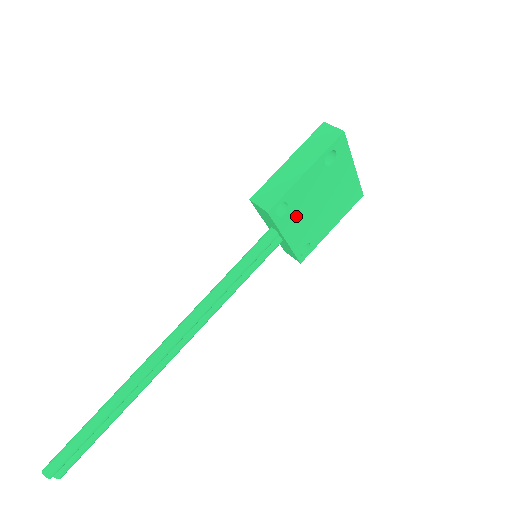
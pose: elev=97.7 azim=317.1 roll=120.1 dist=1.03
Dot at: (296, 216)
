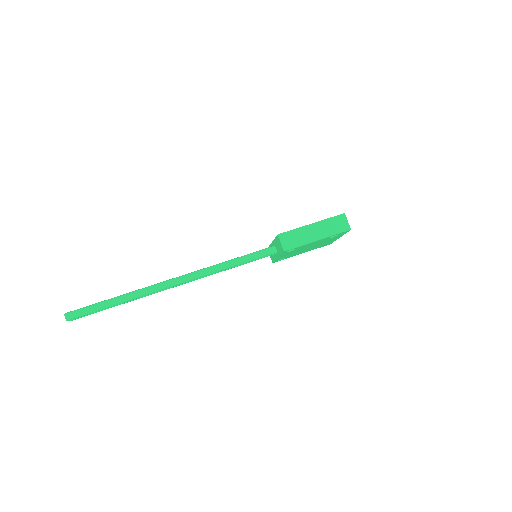
Dot at: (293, 251)
